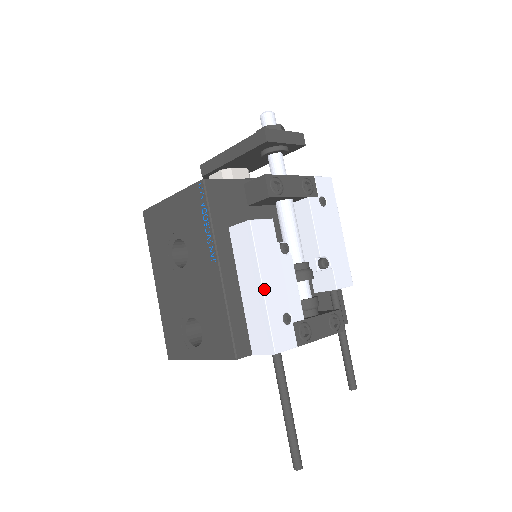
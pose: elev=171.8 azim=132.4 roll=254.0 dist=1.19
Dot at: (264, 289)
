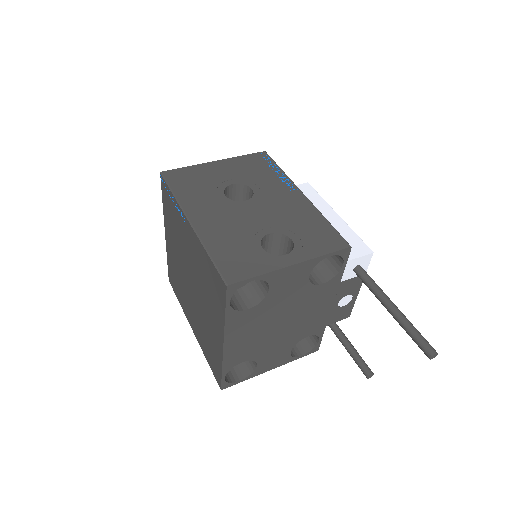
Dot at: (339, 217)
